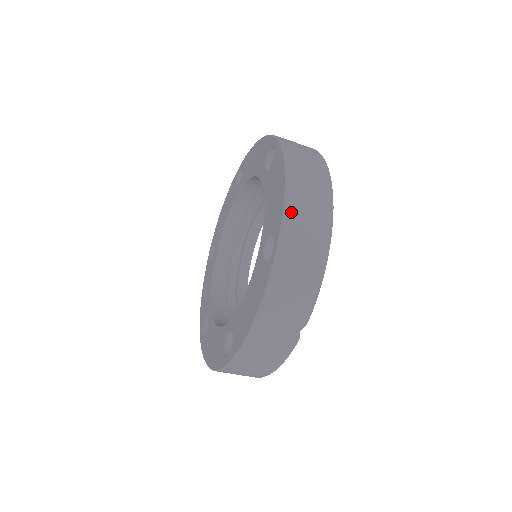
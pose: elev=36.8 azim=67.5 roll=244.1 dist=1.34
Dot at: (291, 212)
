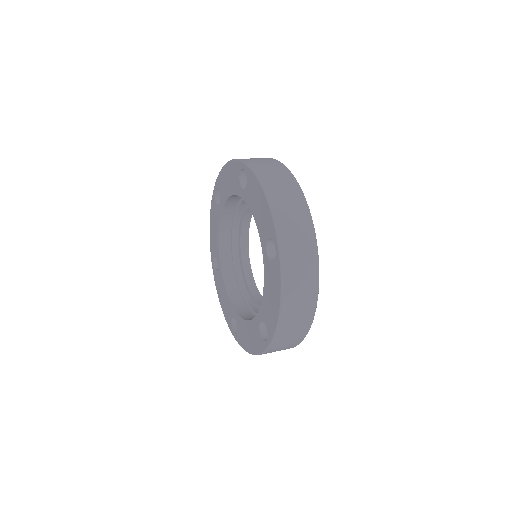
Dot at: (281, 331)
